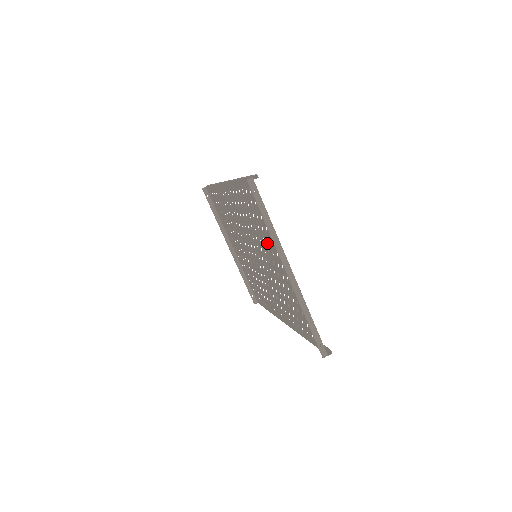
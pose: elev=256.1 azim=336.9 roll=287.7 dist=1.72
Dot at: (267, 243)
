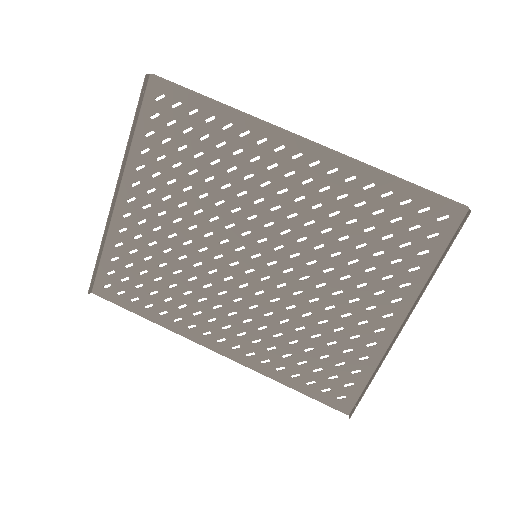
Dot at: (363, 270)
